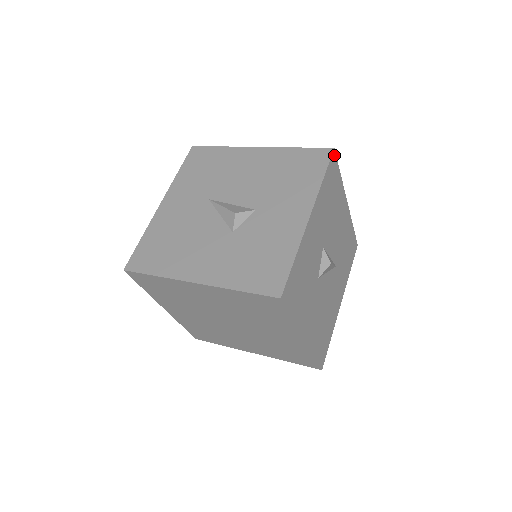
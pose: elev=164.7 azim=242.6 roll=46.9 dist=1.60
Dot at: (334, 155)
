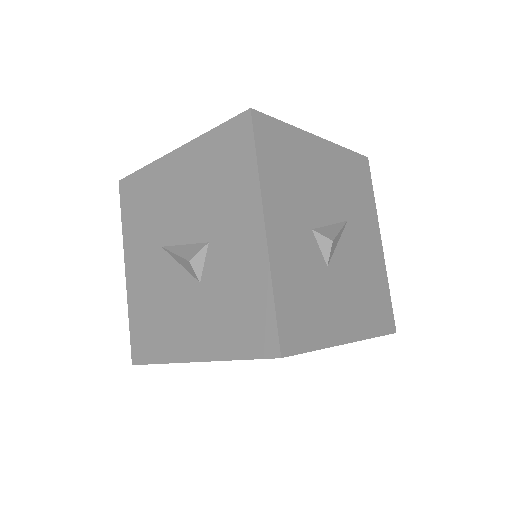
Dot at: (256, 116)
